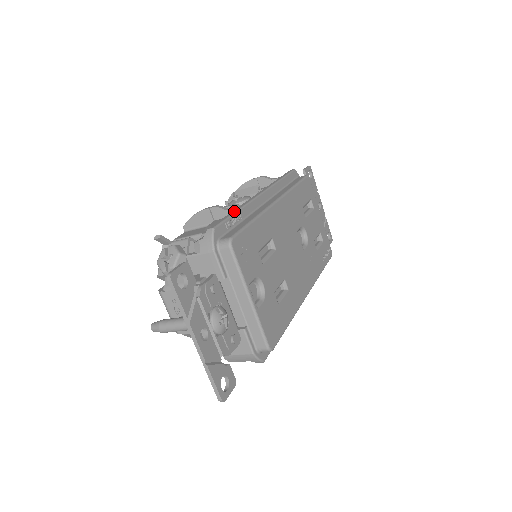
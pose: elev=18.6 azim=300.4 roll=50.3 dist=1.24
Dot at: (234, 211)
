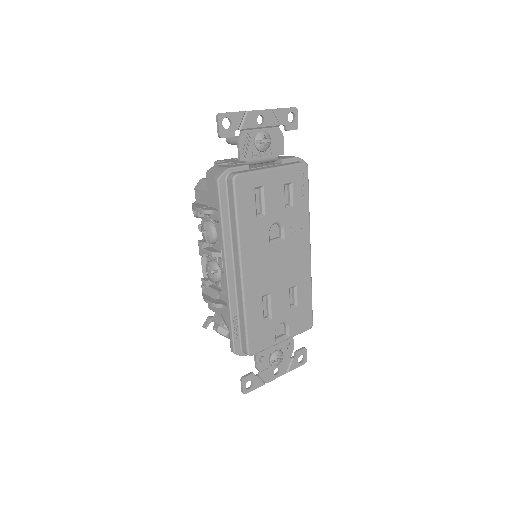
Dot at: (229, 320)
